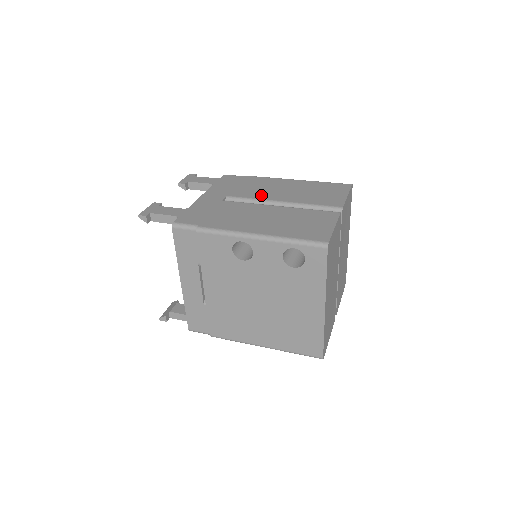
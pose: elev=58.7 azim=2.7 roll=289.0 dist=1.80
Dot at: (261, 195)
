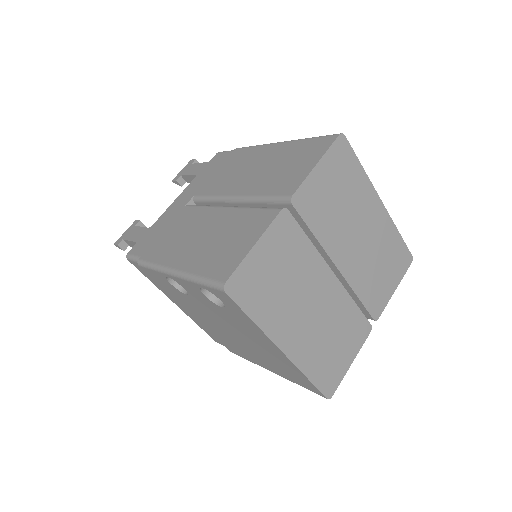
Dot at: (223, 187)
